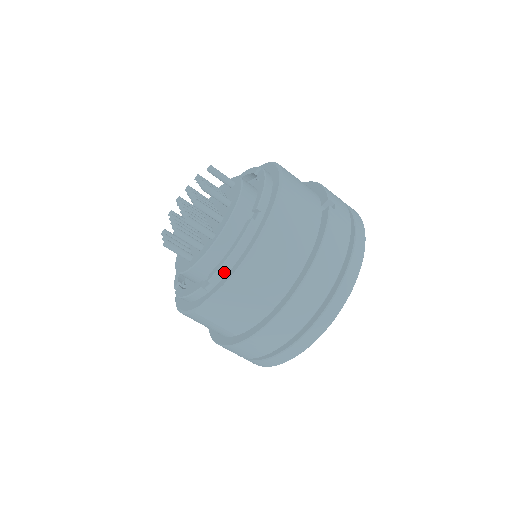
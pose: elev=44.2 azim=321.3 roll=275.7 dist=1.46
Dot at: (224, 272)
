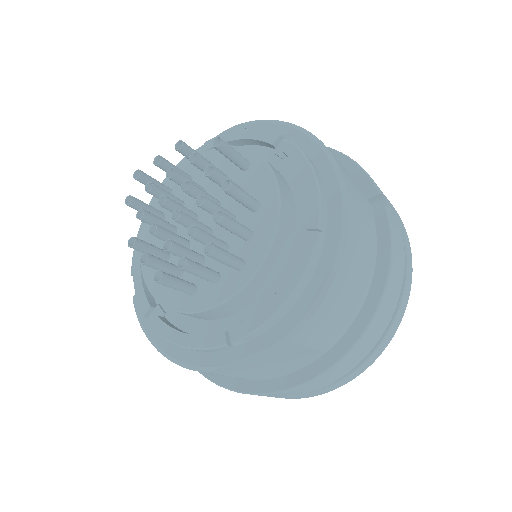
Dot at: (269, 326)
